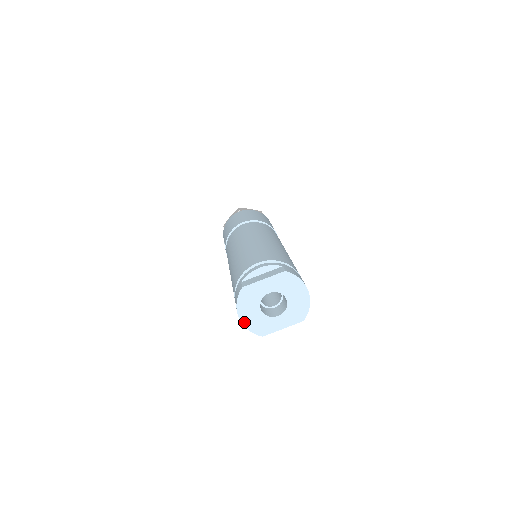
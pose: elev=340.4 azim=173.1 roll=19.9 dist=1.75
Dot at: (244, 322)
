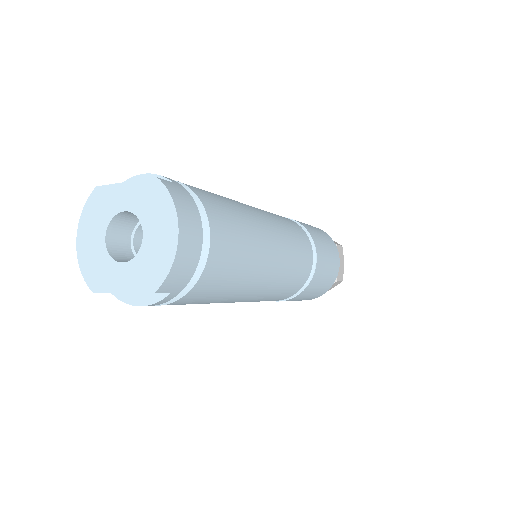
Dot at: (80, 251)
